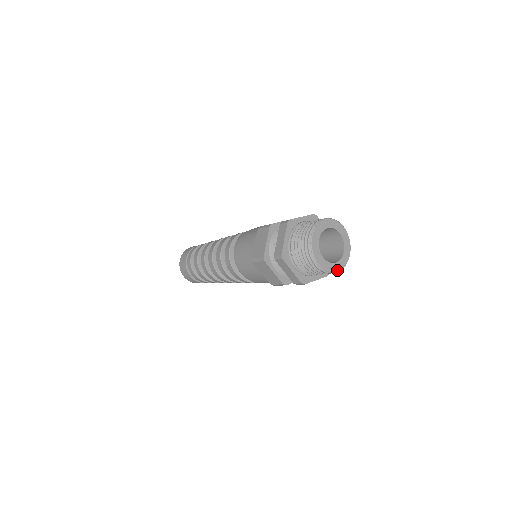
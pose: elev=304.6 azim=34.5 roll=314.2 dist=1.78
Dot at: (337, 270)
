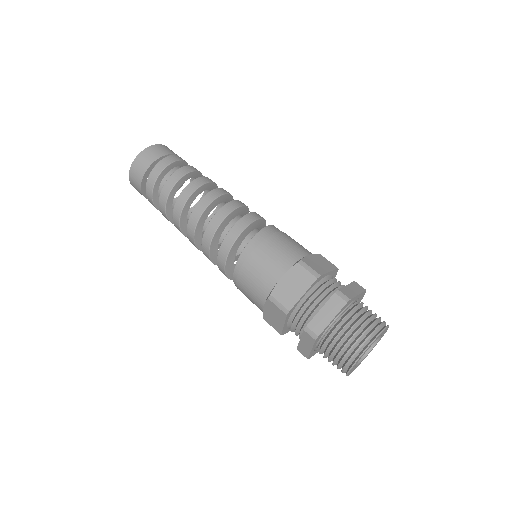
Dot at: occluded
